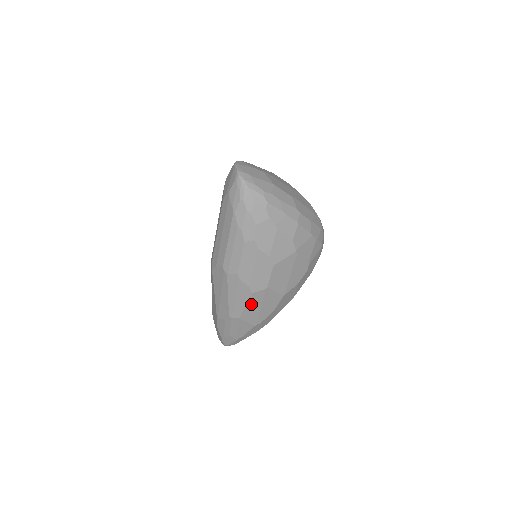
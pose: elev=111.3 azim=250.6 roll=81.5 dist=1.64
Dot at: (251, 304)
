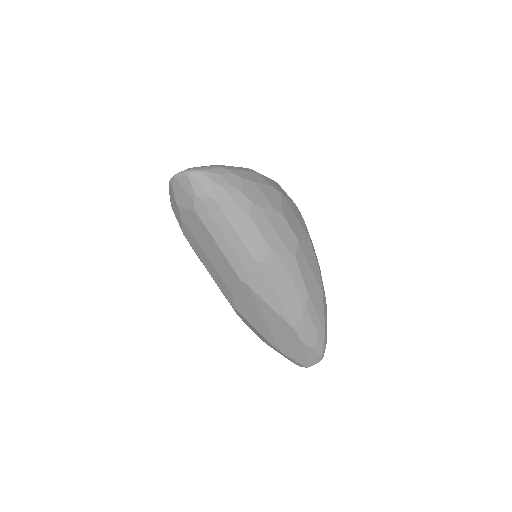
Dot at: (303, 270)
